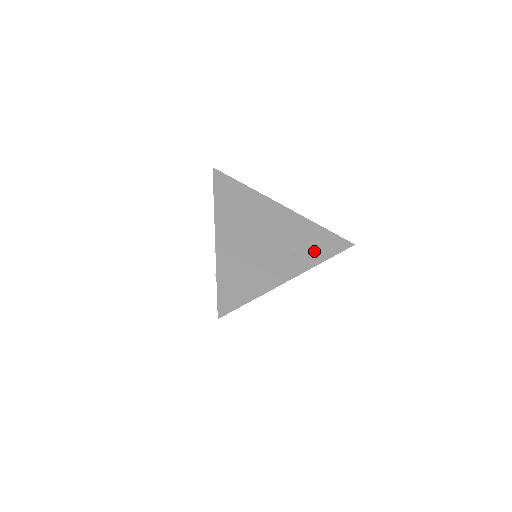
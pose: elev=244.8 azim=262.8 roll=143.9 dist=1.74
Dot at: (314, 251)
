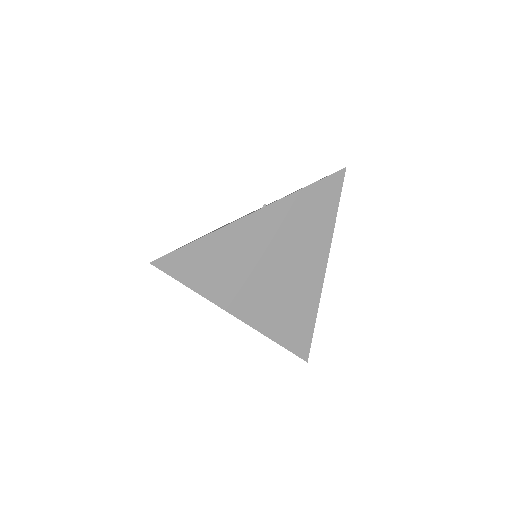
Dot at: occluded
